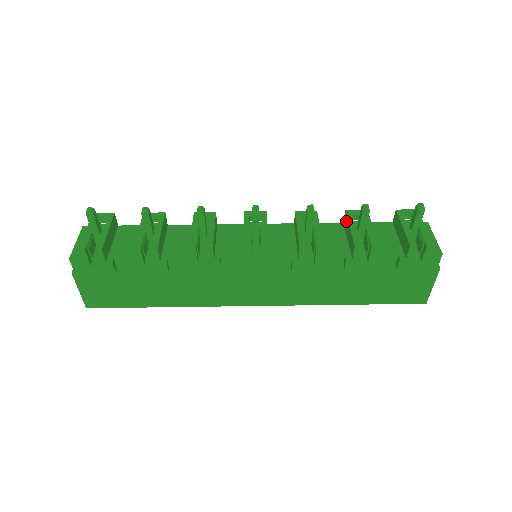
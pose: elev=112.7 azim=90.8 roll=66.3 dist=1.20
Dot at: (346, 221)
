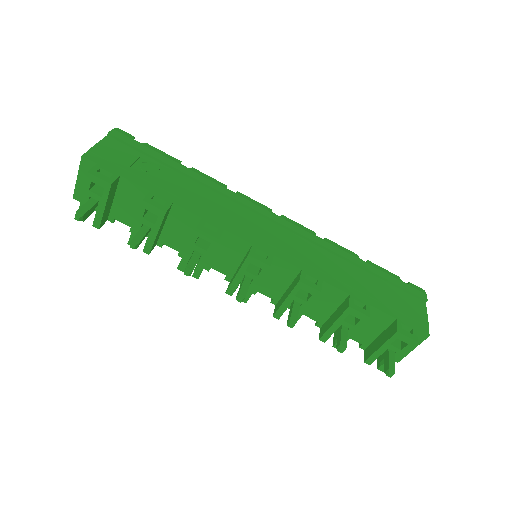
Dot at: (342, 310)
